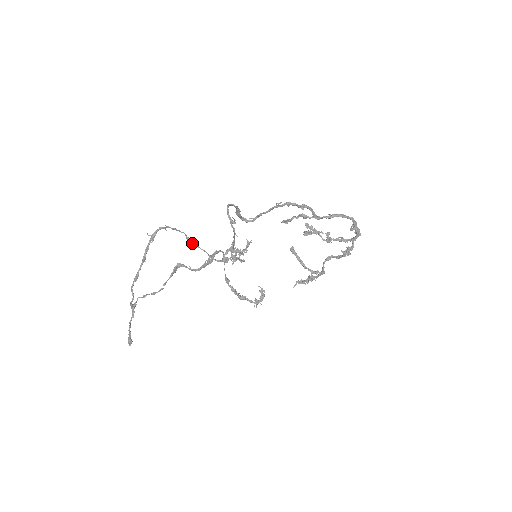
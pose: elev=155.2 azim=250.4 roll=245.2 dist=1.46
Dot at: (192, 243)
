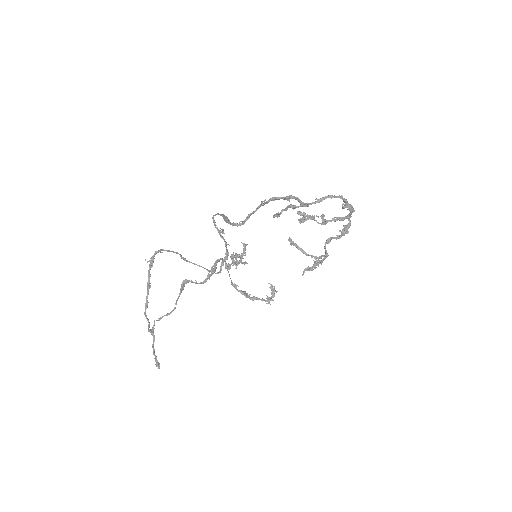
Dot at: occluded
